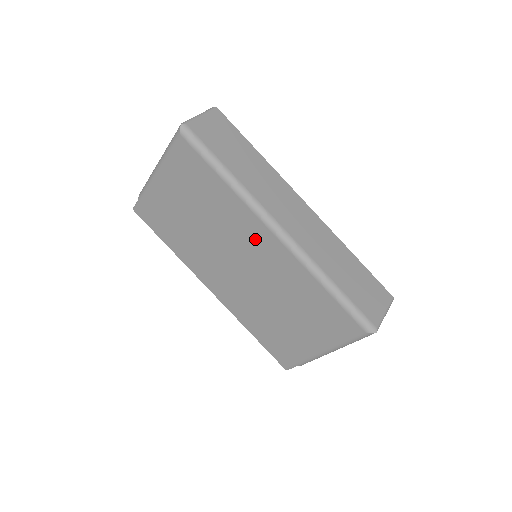
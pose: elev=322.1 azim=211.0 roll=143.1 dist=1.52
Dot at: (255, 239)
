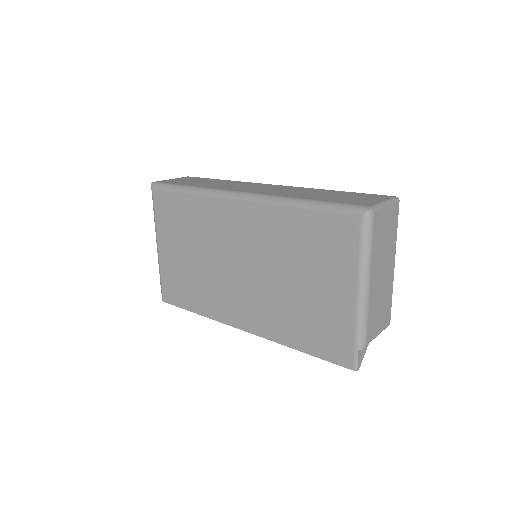
Dot at: (231, 223)
